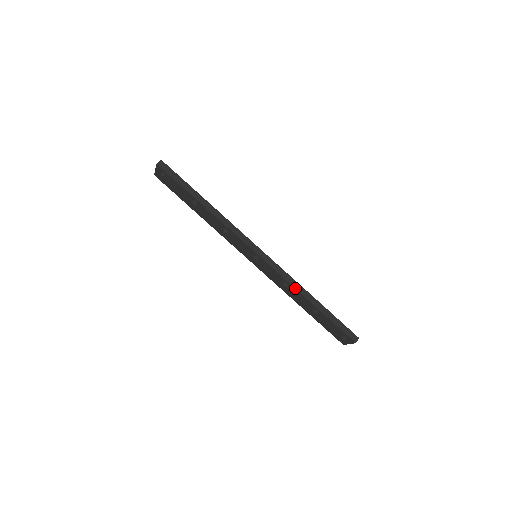
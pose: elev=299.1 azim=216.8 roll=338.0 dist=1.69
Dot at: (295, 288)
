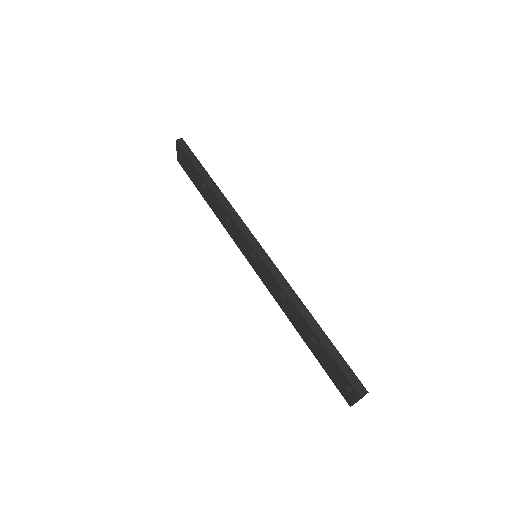
Dot at: (290, 299)
